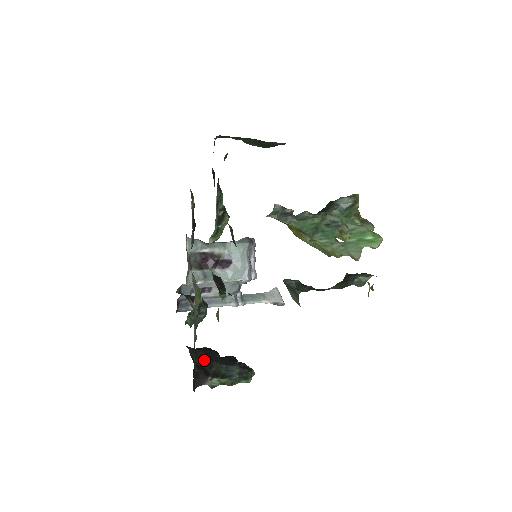
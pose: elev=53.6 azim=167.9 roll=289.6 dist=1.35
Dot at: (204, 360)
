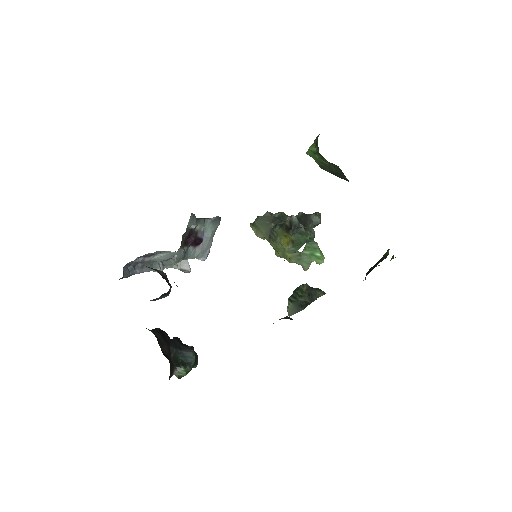
Dot at: (165, 346)
